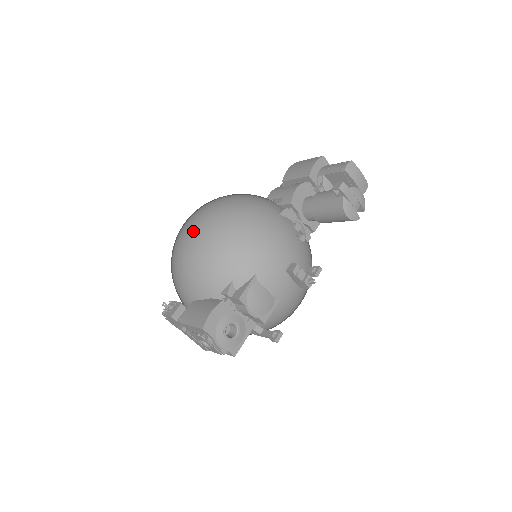
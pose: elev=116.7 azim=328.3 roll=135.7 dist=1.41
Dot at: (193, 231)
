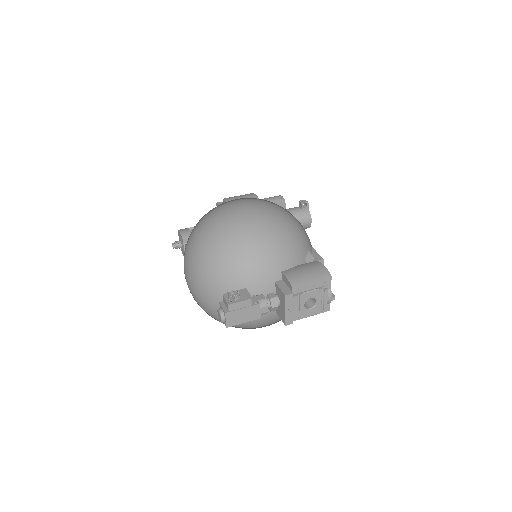
Dot at: (262, 212)
